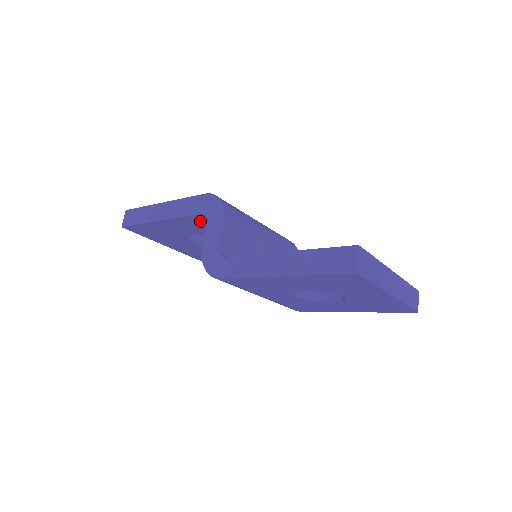
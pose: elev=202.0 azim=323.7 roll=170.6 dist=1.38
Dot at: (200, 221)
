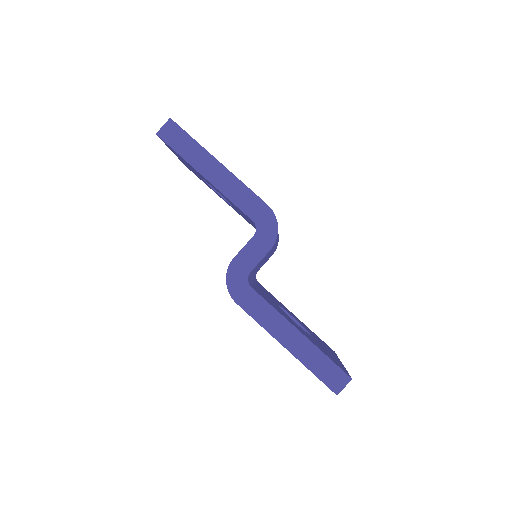
Dot at: (241, 211)
